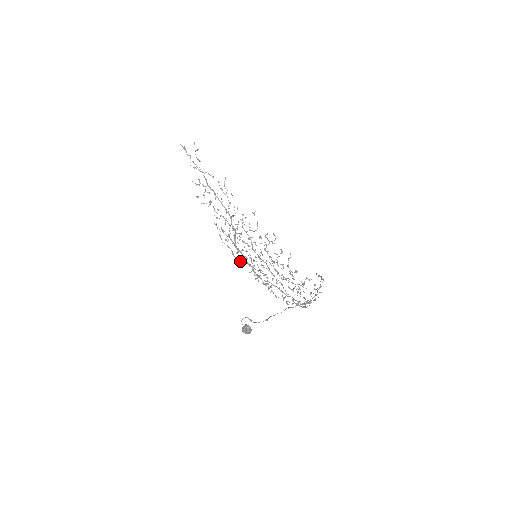
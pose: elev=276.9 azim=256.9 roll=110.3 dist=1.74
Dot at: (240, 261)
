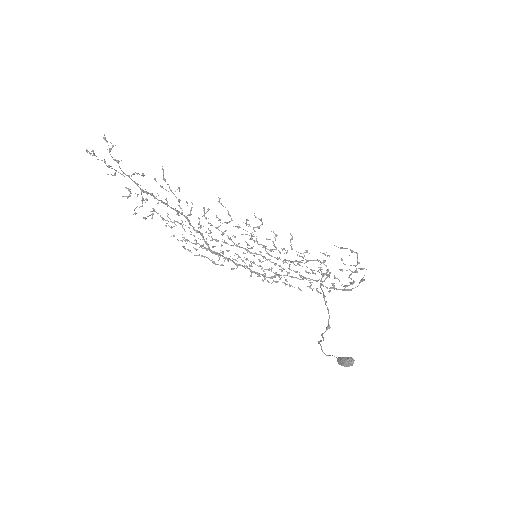
Dot at: (231, 268)
